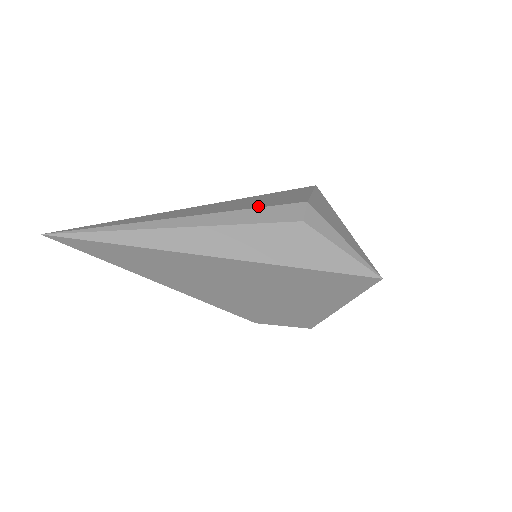
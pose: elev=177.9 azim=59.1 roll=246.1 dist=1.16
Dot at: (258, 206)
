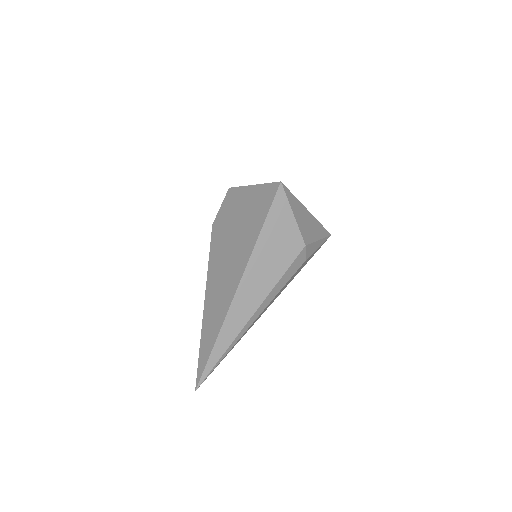
Dot at: (281, 272)
